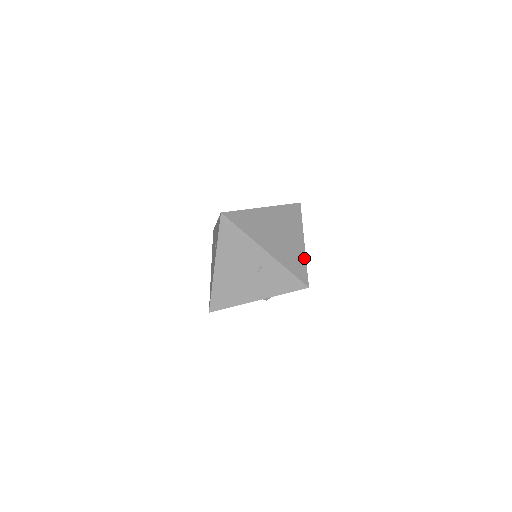
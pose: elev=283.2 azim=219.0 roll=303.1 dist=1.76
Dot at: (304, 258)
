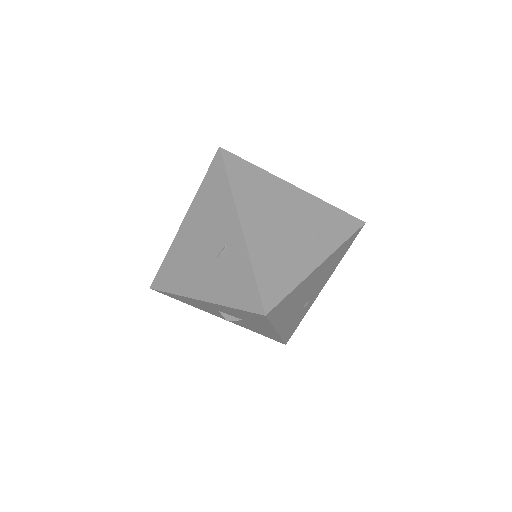
Dot at: (299, 278)
